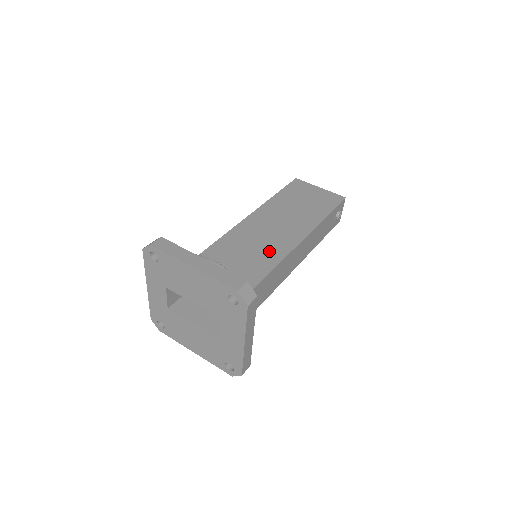
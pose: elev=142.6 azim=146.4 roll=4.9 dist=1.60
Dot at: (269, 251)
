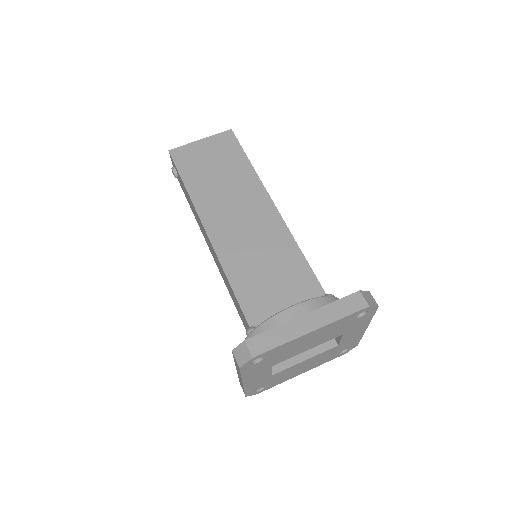
Dot at: (274, 243)
